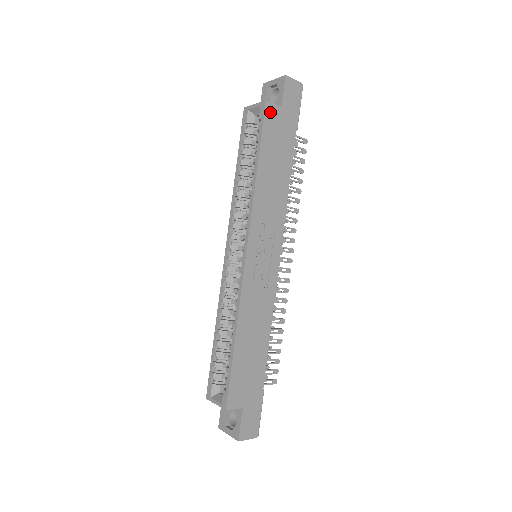
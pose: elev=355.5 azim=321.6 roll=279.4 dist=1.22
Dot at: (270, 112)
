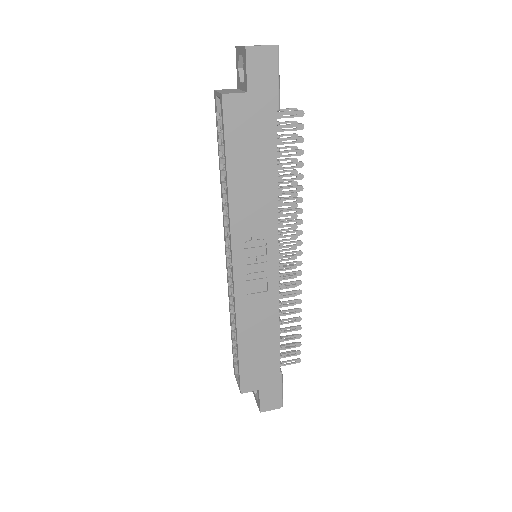
Dot at: (231, 106)
